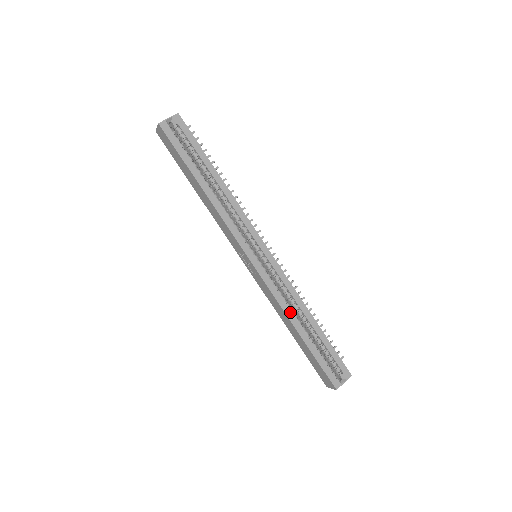
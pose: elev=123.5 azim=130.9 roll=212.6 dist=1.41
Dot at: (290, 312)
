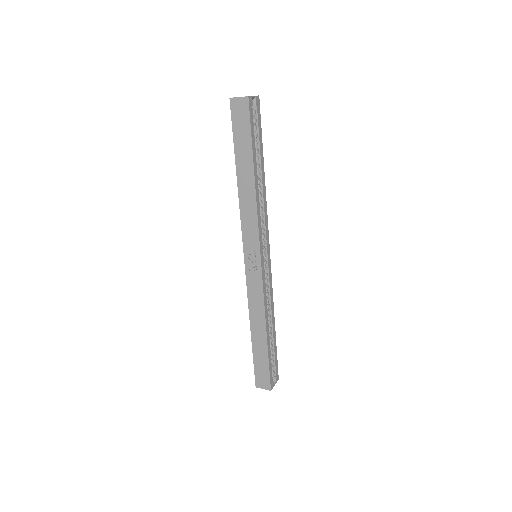
Dot at: (267, 315)
